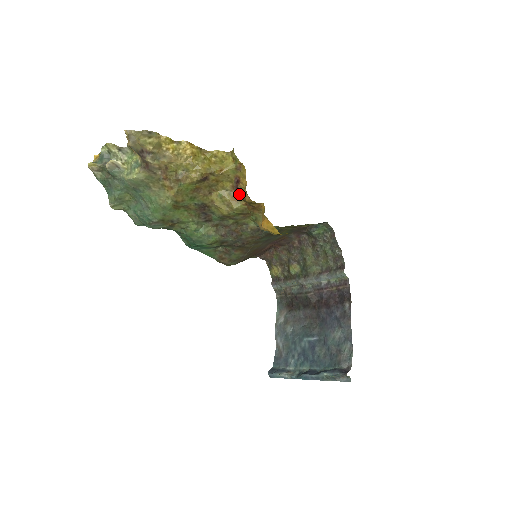
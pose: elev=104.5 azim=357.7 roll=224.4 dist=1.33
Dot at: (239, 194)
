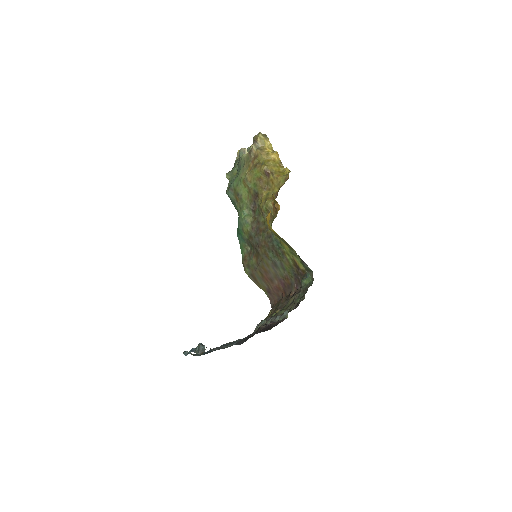
Dot at: occluded
